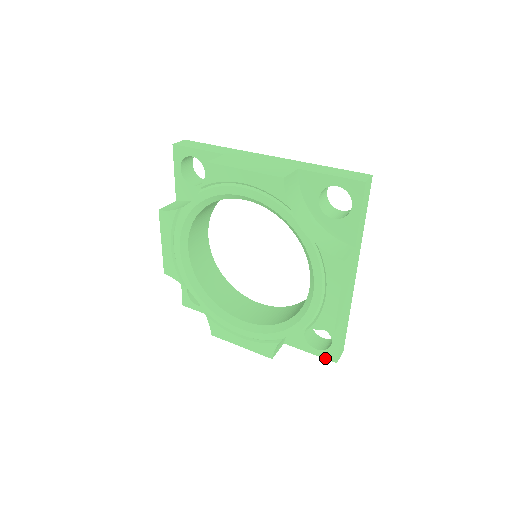
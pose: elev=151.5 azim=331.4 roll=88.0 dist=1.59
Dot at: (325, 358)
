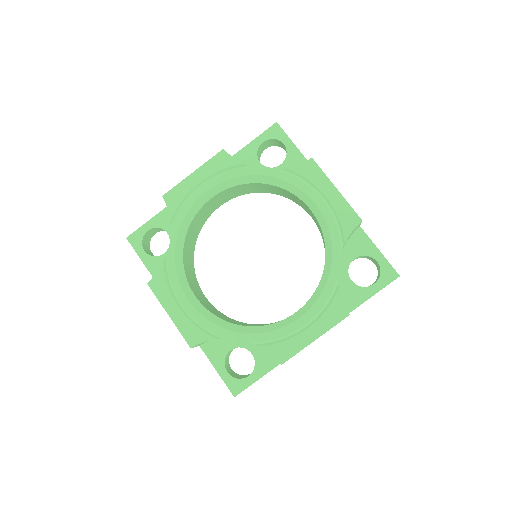
Dot at: (228, 385)
